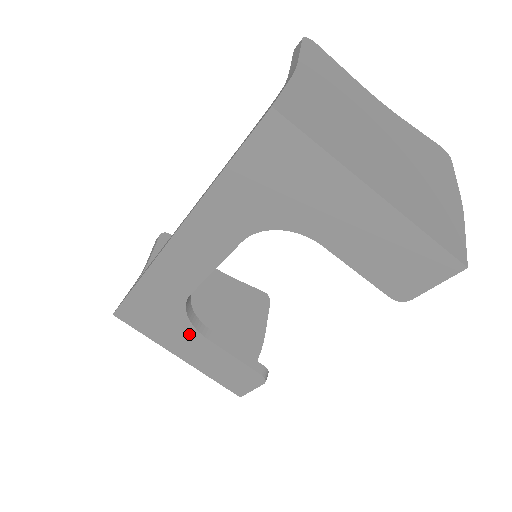
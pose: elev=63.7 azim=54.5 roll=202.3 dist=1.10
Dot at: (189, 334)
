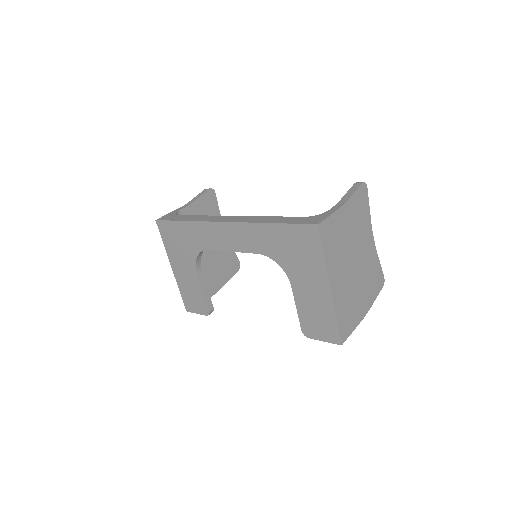
Dot at: (189, 263)
